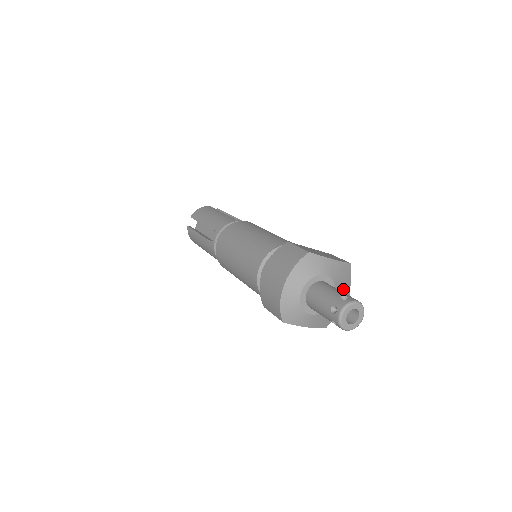
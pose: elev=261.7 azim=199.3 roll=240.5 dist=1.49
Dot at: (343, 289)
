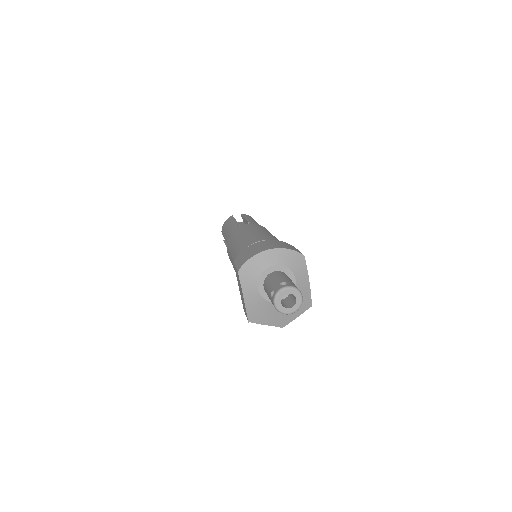
Dot at: occluded
